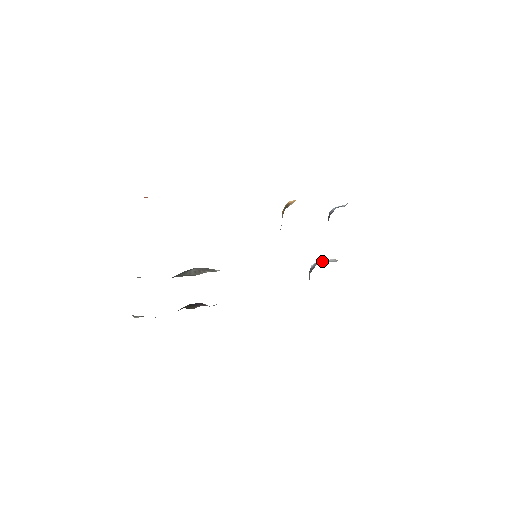
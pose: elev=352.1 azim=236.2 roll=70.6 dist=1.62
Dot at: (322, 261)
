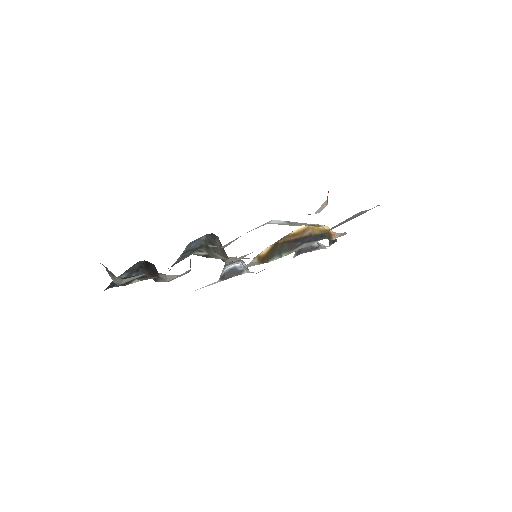
Dot at: (243, 263)
